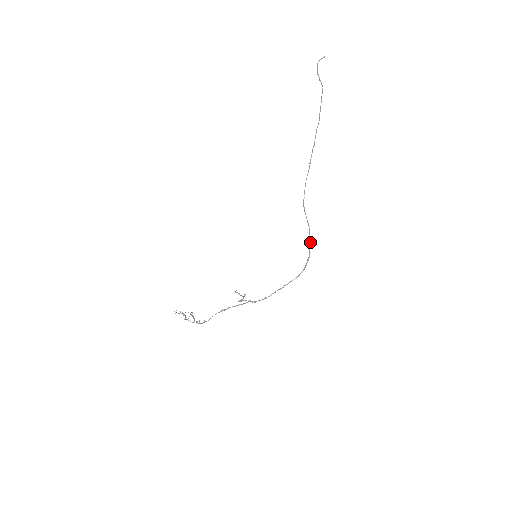
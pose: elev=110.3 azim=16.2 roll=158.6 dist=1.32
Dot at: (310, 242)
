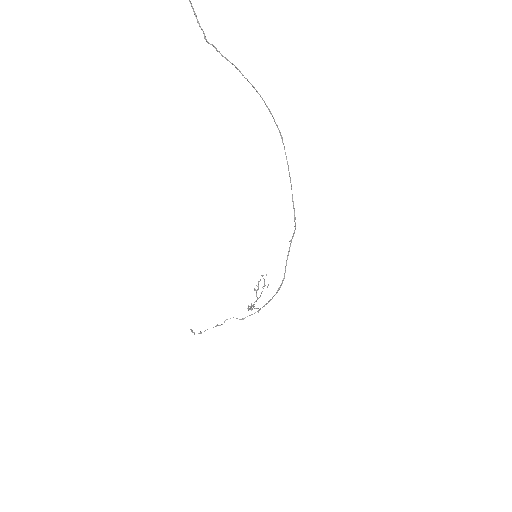
Dot at: occluded
